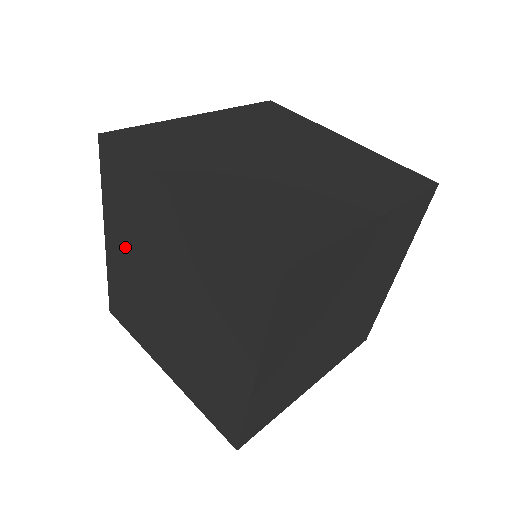
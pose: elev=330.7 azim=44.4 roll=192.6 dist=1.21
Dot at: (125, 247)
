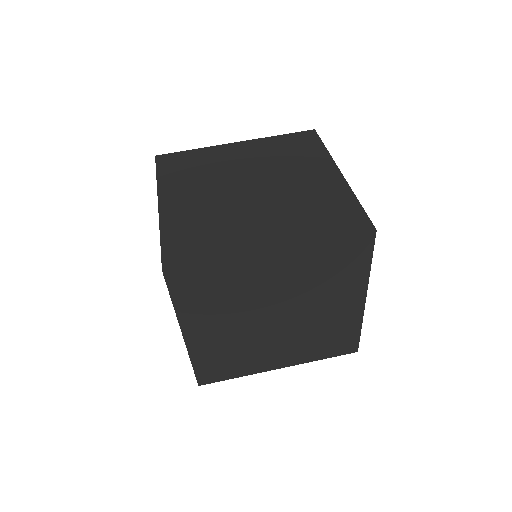
Dot at: occluded
